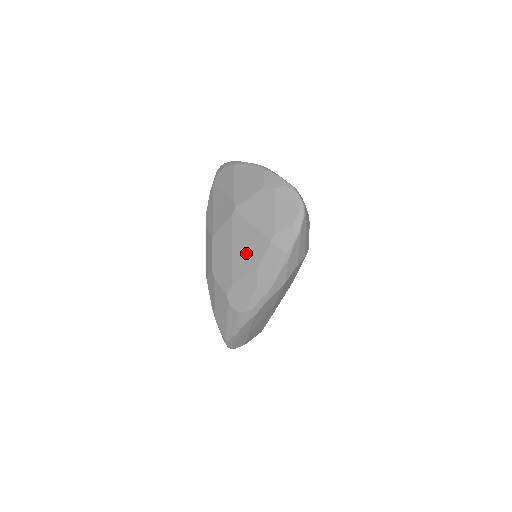
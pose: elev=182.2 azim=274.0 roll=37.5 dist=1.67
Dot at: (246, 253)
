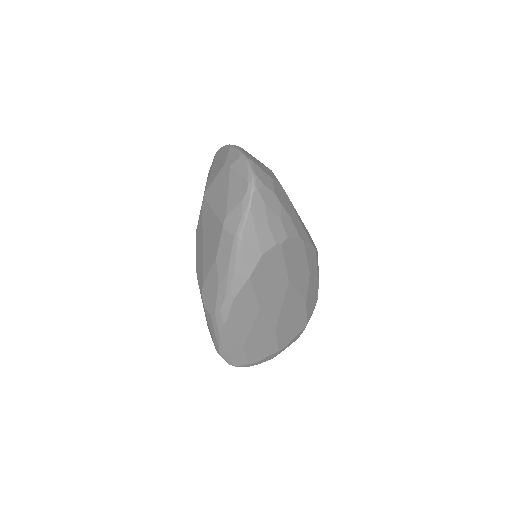
Dot at: (210, 244)
